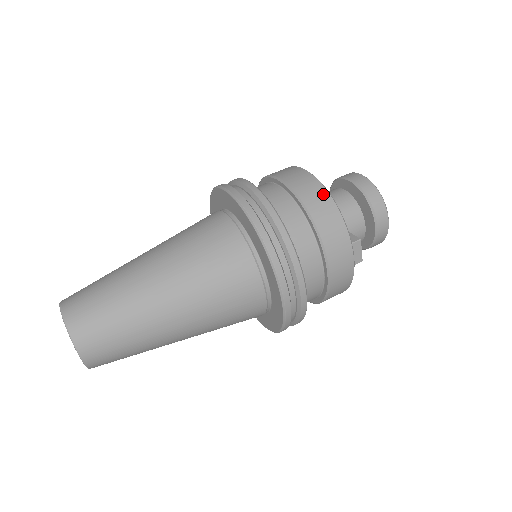
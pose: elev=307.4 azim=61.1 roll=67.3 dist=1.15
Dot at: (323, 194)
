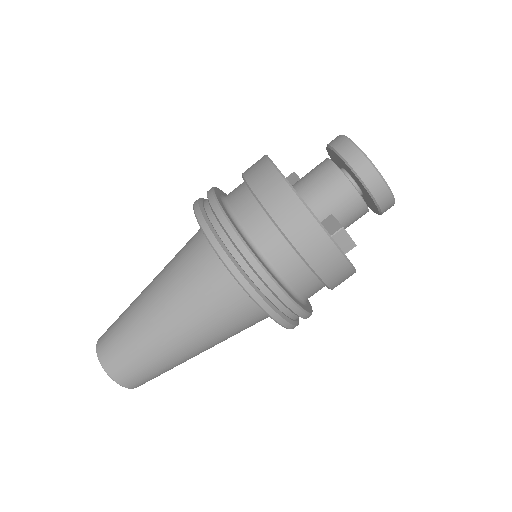
Dot at: (286, 192)
